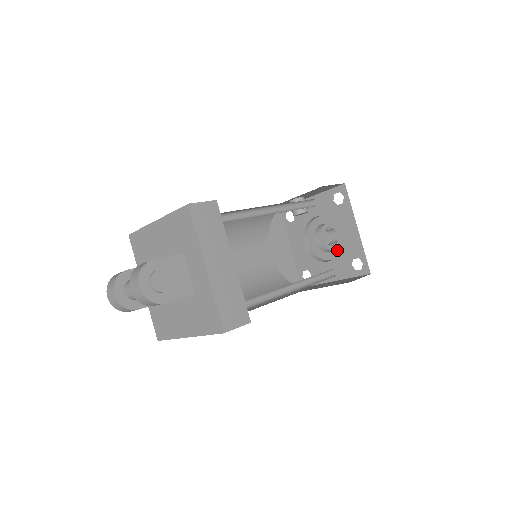
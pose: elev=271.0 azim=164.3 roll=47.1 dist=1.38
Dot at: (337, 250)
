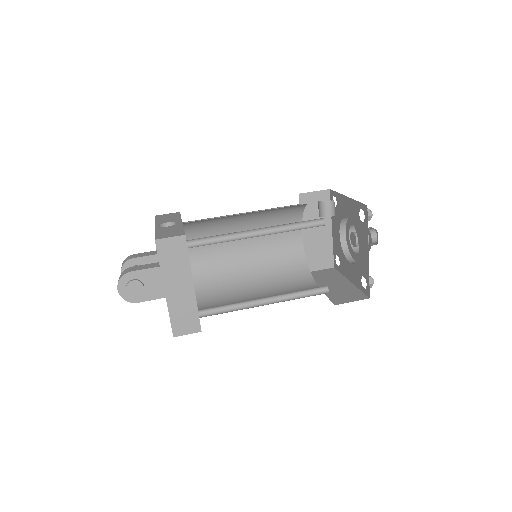
Dot at: occluded
